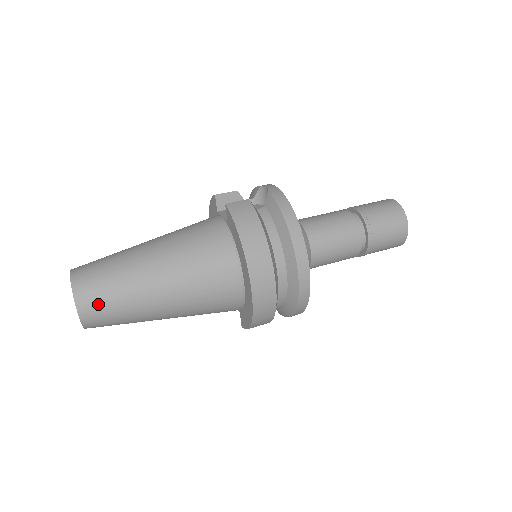
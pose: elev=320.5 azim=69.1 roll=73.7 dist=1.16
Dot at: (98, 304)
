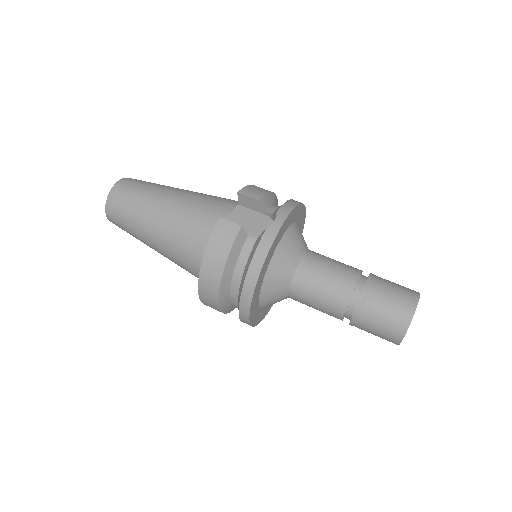
Dot at: (117, 221)
